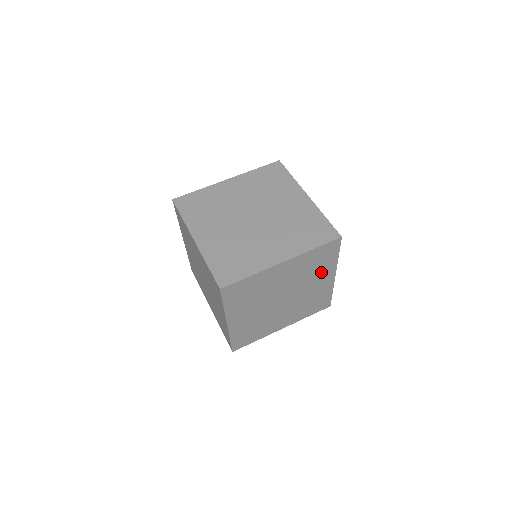
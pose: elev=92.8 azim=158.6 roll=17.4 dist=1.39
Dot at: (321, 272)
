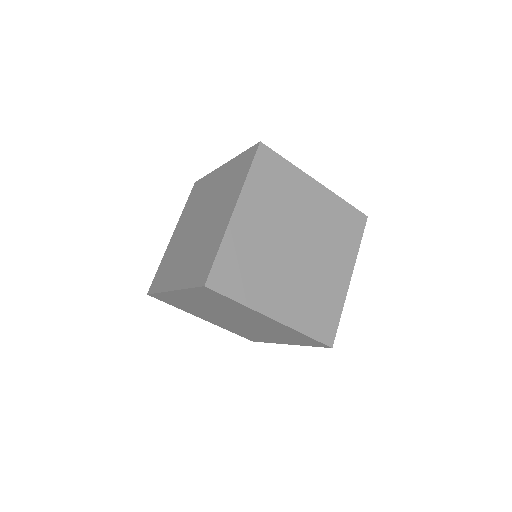
Dot at: (283, 337)
